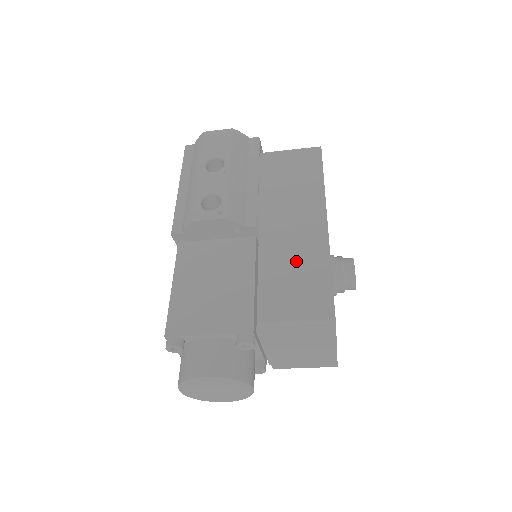
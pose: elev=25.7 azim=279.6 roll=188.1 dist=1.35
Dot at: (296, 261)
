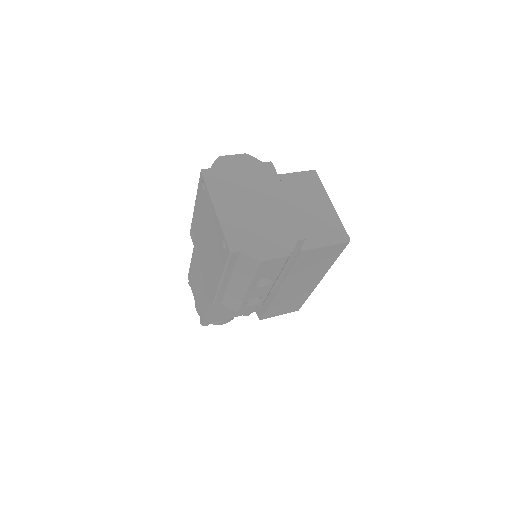
Dot at: (292, 299)
